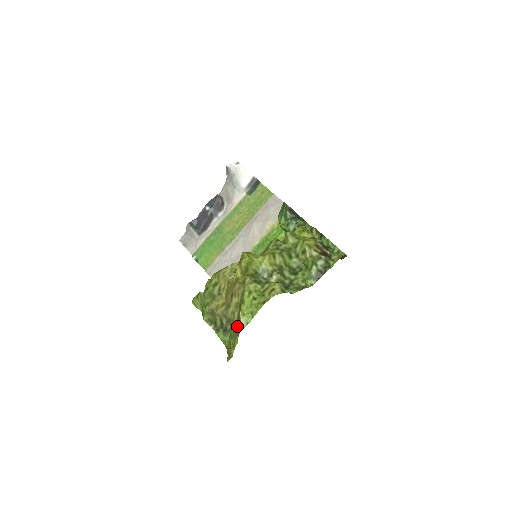
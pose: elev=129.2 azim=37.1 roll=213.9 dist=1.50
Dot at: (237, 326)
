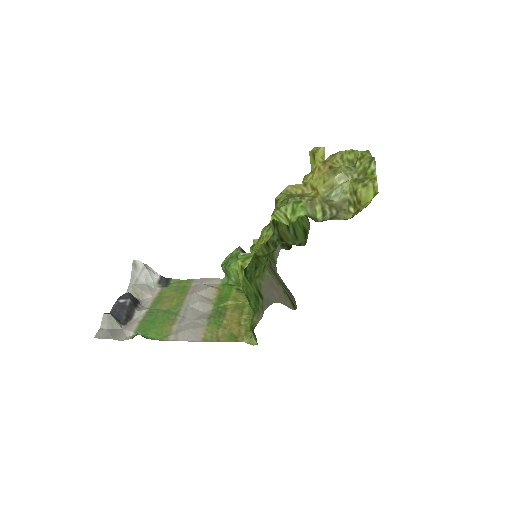
Dot at: (365, 162)
